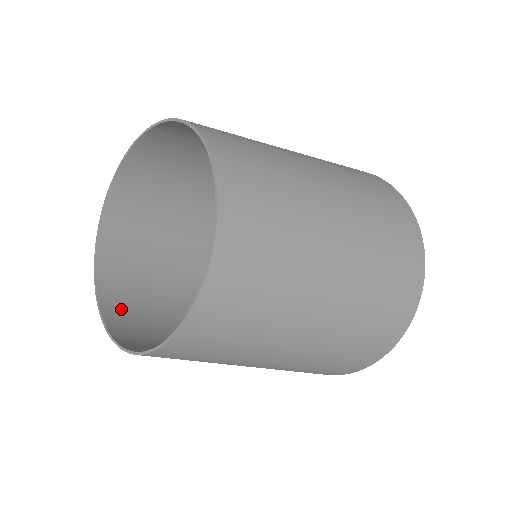
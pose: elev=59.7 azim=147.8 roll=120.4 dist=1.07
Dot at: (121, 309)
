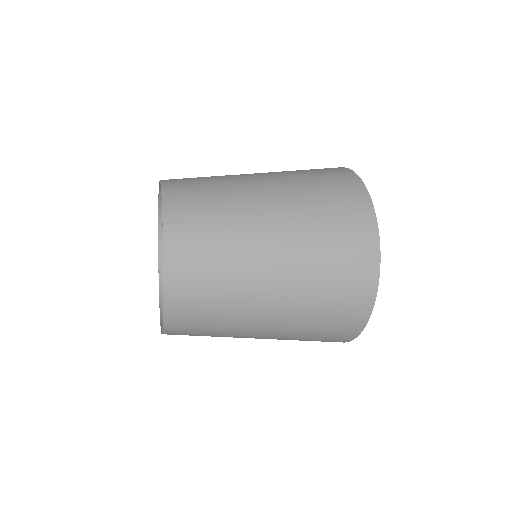
Dot at: occluded
